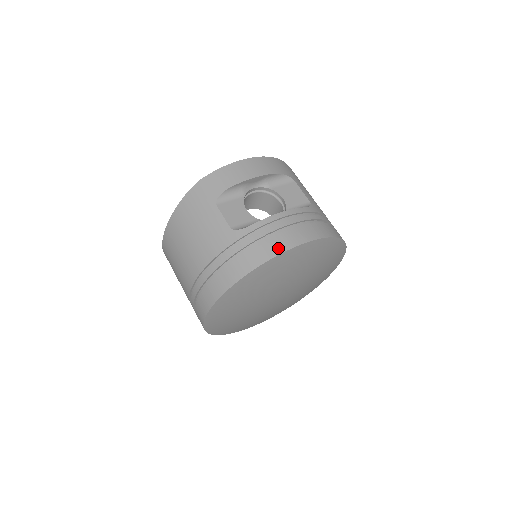
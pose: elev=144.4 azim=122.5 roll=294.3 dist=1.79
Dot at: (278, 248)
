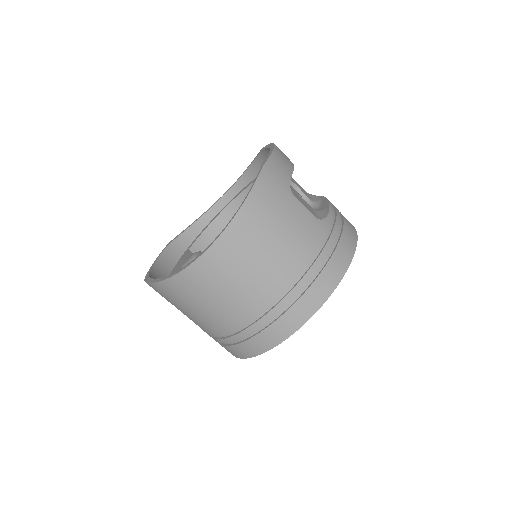
Dot at: (353, 233)
